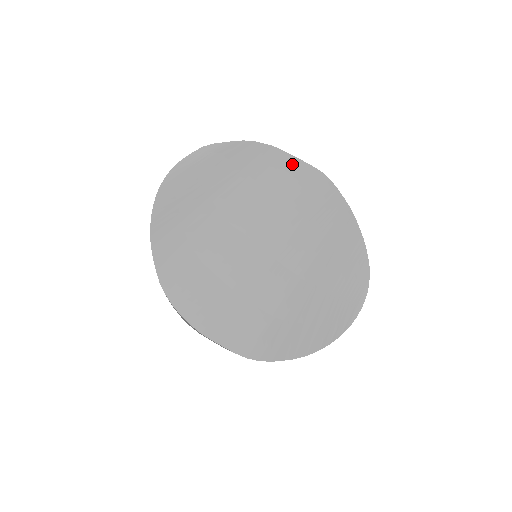
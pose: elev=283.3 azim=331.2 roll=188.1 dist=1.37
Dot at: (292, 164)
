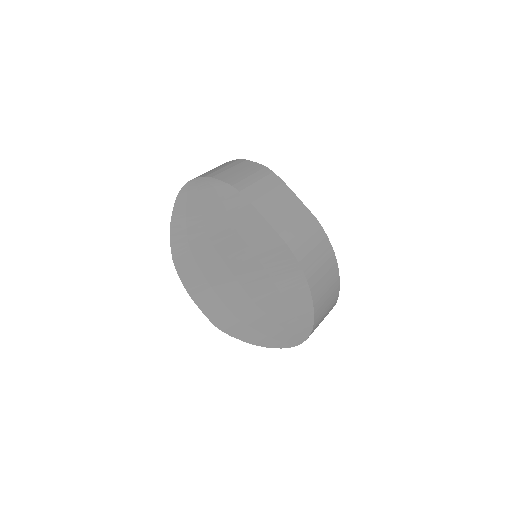
Dot at: (263, 226)
